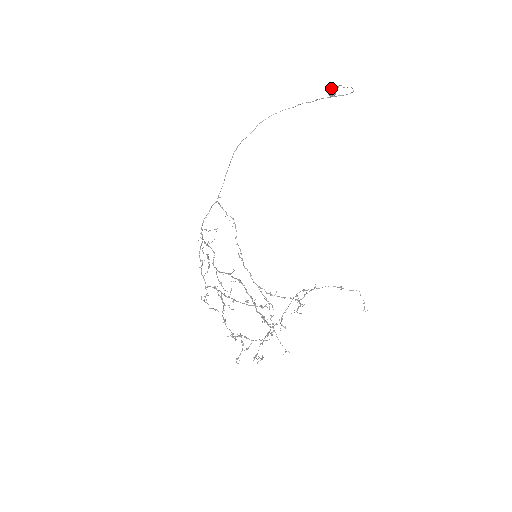
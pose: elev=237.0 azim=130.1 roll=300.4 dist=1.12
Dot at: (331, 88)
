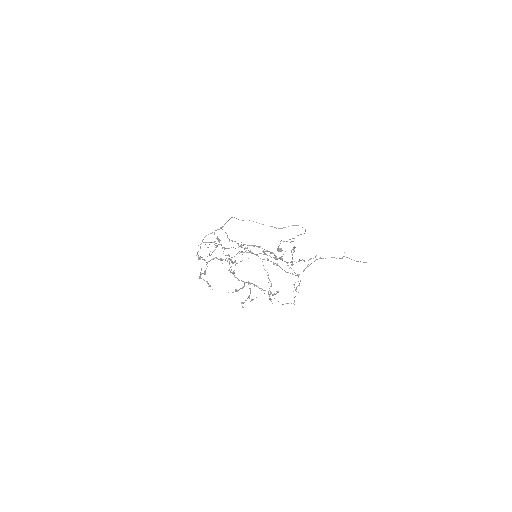
Dot at: (283, 241)
